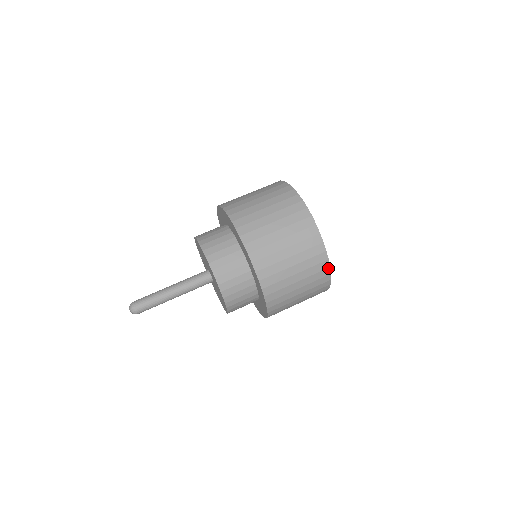
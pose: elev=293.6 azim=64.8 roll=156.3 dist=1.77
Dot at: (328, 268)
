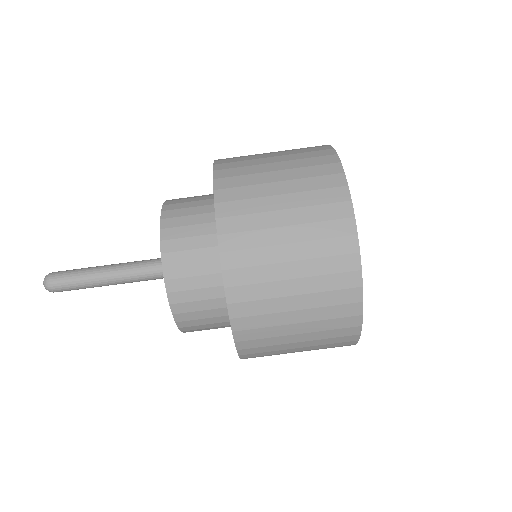
Dot at: occluded
